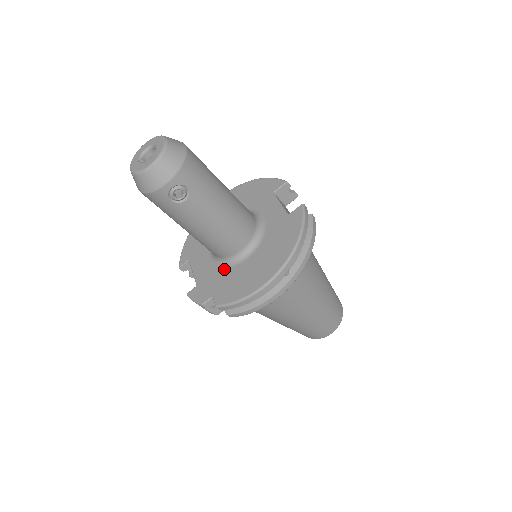
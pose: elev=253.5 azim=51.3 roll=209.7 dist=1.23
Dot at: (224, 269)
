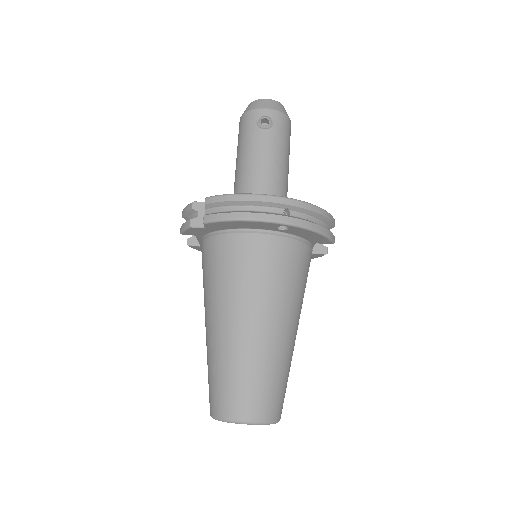
Dot at: occluded
